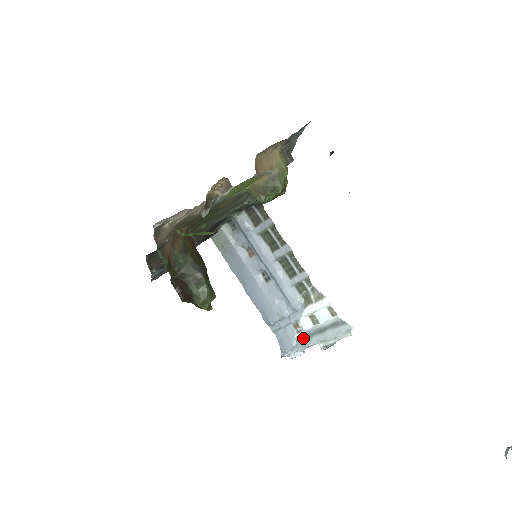
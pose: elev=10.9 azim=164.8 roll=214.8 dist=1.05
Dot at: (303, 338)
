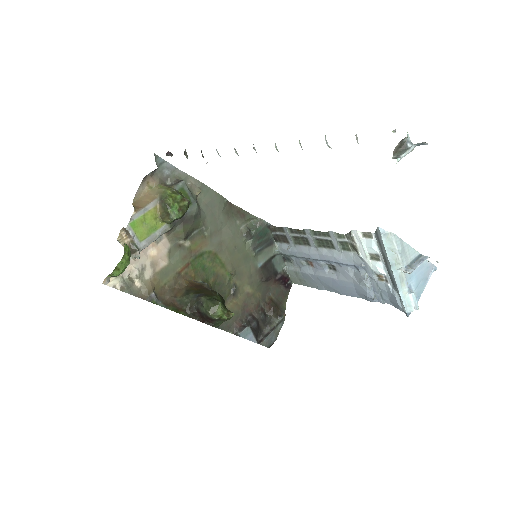
Dot at: (392, 281)
